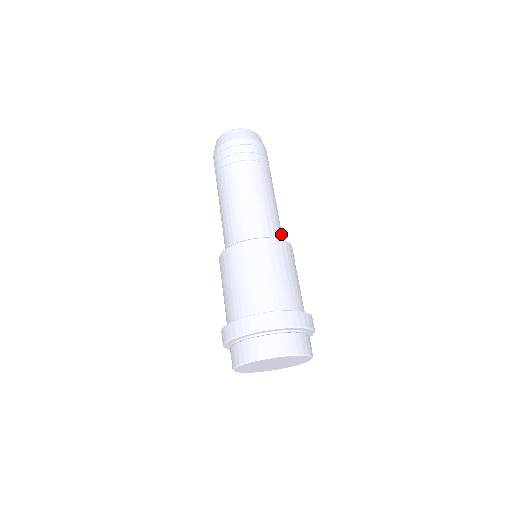
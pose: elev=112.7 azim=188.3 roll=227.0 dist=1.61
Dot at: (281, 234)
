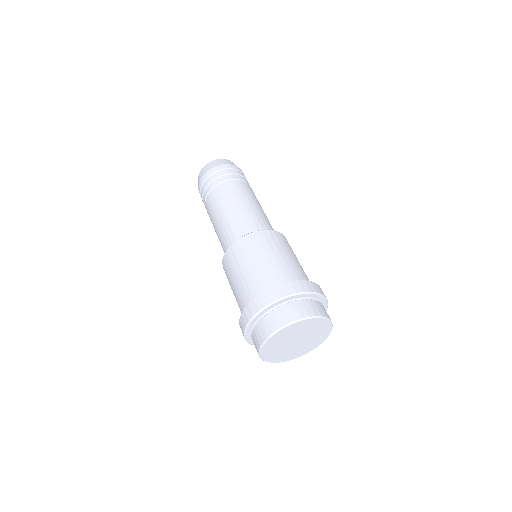
Dot at: (271, 229)
